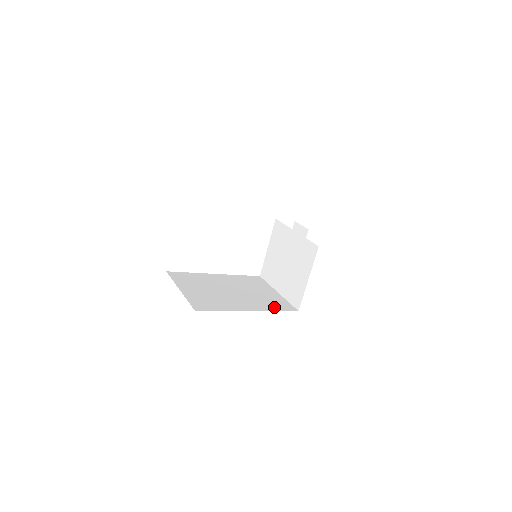
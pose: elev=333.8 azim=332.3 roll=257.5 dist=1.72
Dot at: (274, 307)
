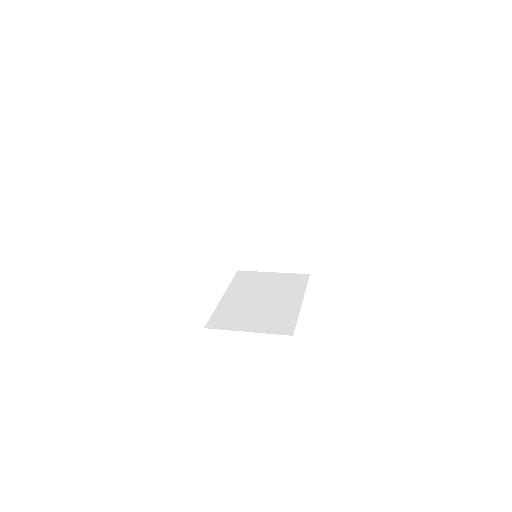
Dot at: (299, 285)
